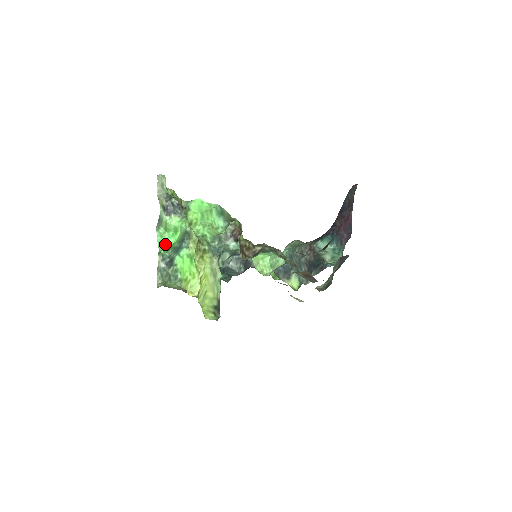
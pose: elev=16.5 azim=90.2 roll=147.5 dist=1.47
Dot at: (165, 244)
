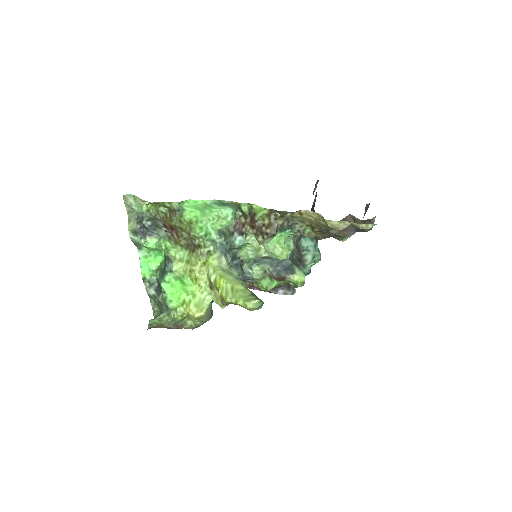
Dot at: (153, 263)
